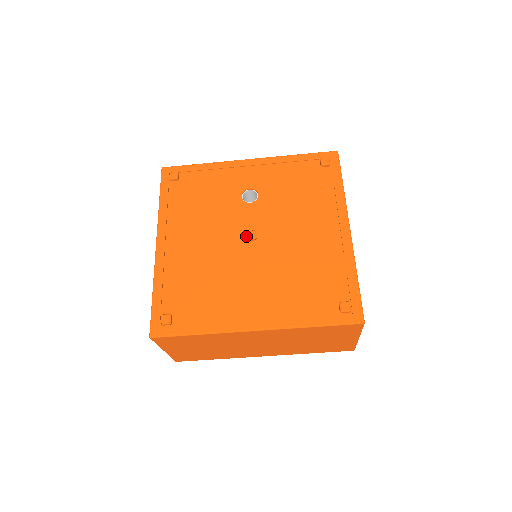
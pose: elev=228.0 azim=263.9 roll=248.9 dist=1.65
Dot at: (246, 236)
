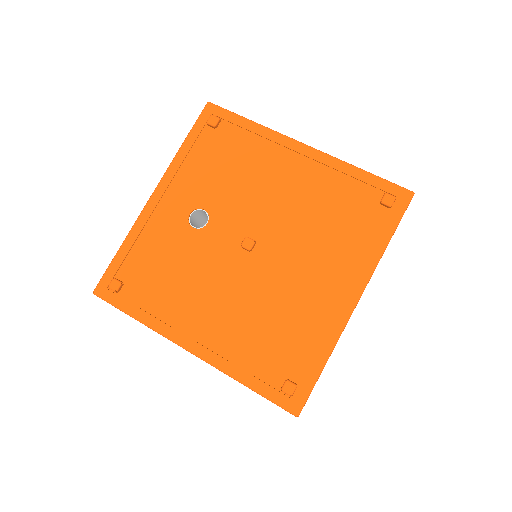
Dot at: (246, 250)
